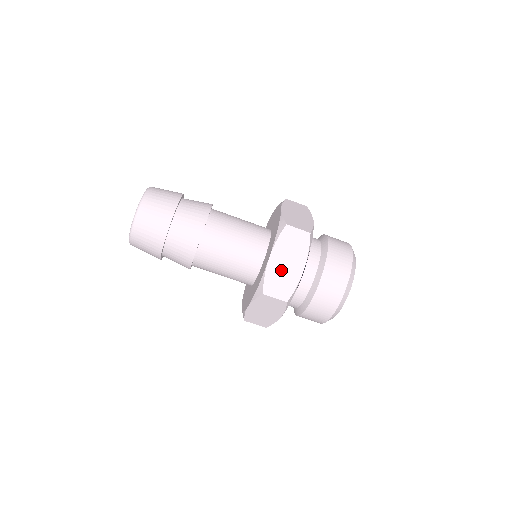
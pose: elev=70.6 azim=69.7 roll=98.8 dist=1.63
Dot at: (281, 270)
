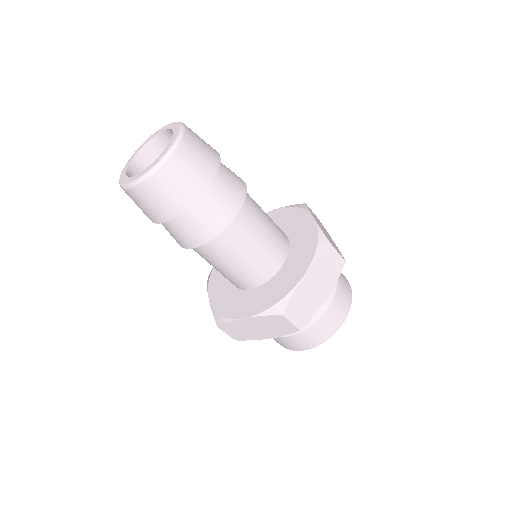
Dot at: (248, 328)
